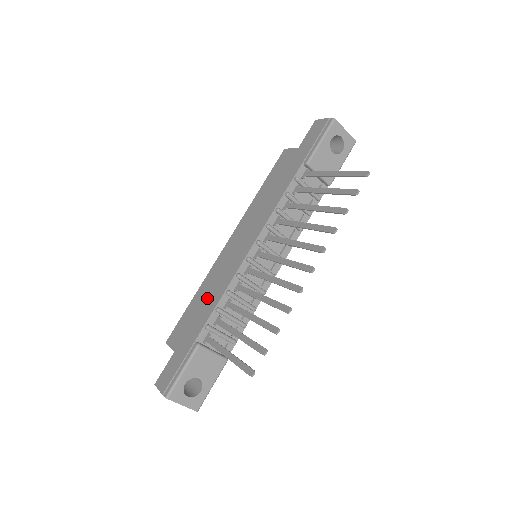
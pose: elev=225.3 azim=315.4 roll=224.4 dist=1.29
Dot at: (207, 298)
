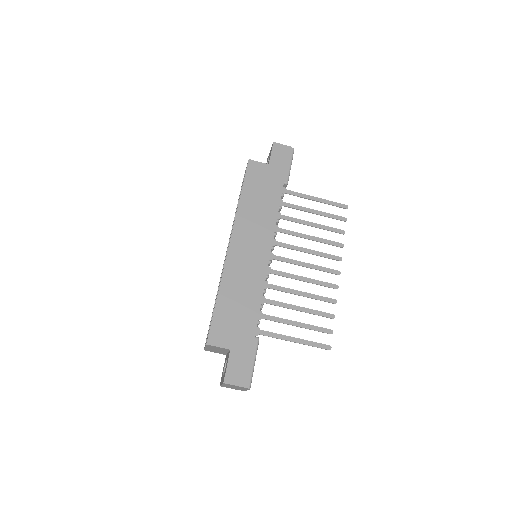
Dot at: (242, 298)
